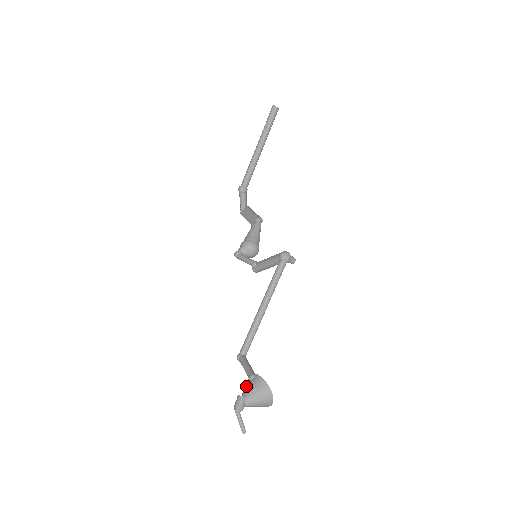
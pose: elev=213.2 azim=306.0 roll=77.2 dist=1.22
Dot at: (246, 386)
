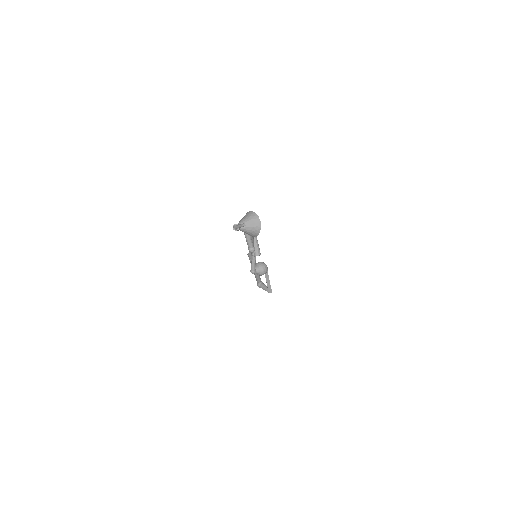
Dot at: occluded
